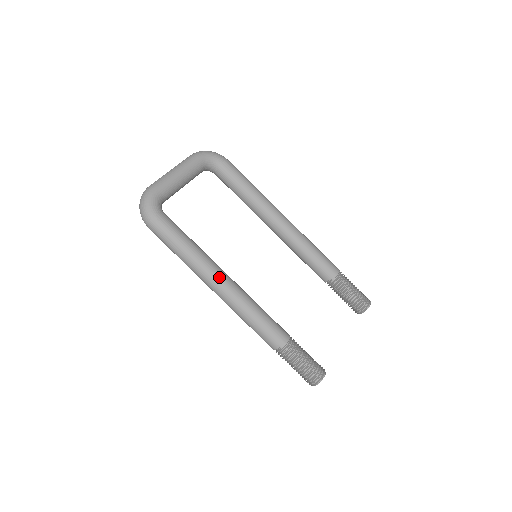
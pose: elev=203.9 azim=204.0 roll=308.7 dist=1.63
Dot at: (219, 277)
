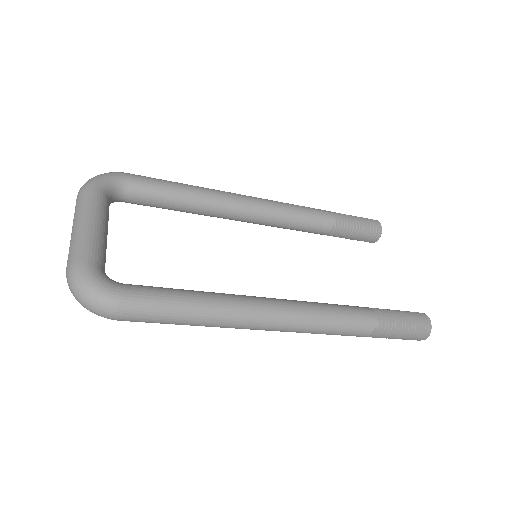
Dot at: (258, 306)
